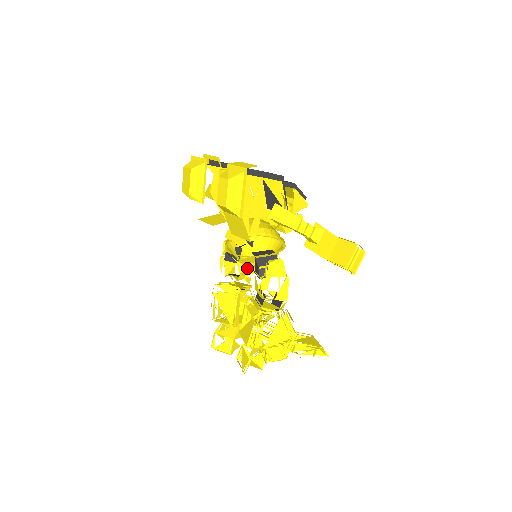
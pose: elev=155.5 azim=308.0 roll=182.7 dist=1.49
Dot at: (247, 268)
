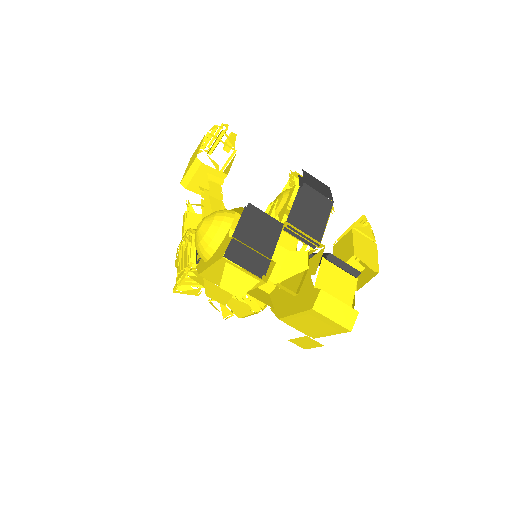
Dot at: occluded
